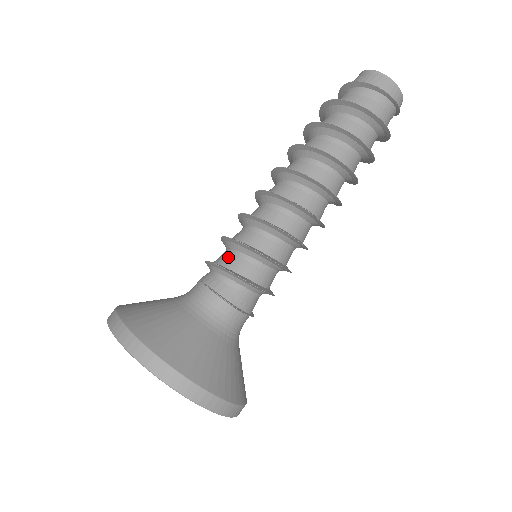
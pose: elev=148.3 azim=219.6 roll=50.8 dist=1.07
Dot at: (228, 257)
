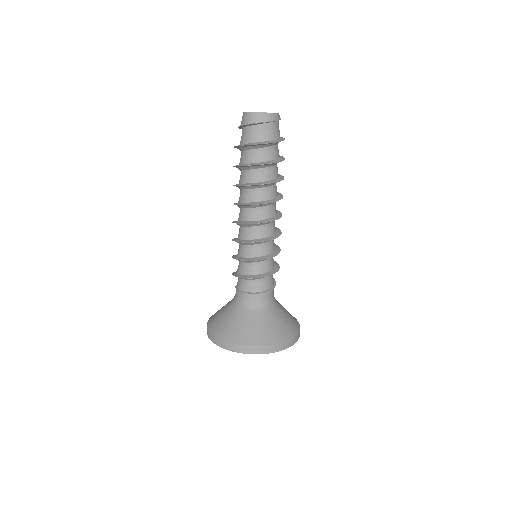
Dot at: (238, 266)
